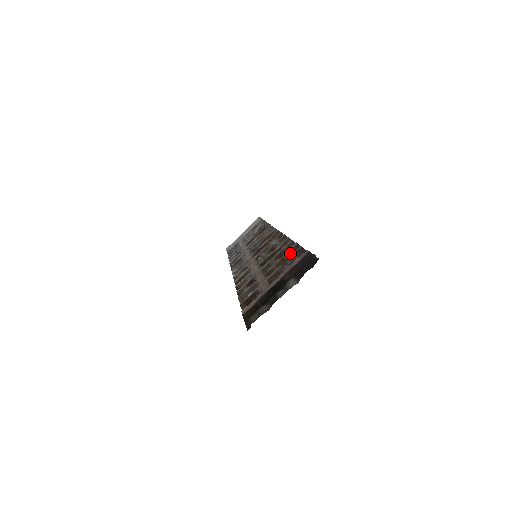
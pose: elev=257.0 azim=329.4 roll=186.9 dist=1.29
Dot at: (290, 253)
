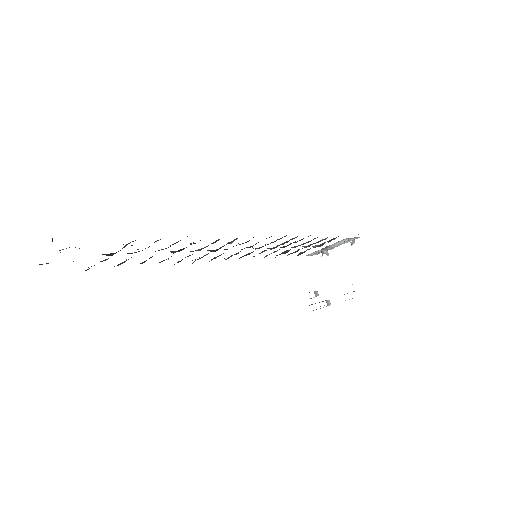
Dot at: occluded
